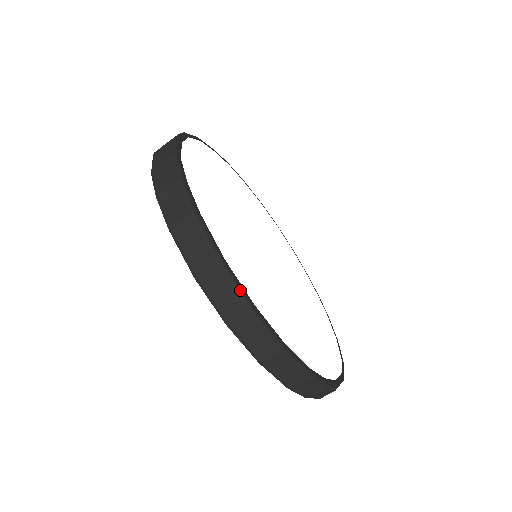
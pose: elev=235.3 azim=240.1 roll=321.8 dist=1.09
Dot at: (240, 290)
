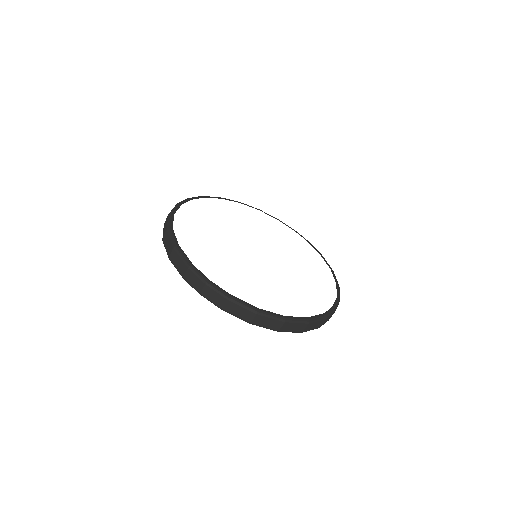
Dot at: (169, 222)
